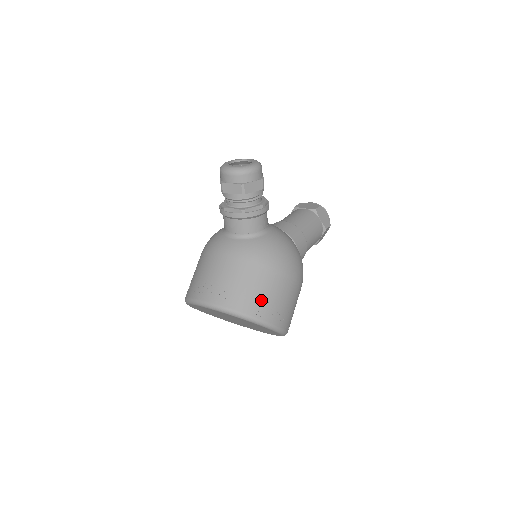
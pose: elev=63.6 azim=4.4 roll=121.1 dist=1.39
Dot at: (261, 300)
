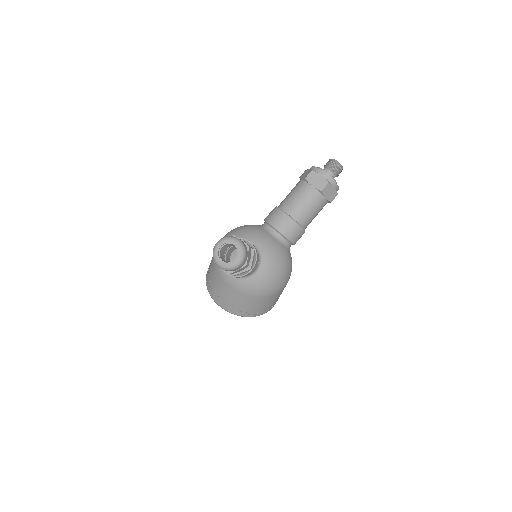
Dot at: (251, 310)
